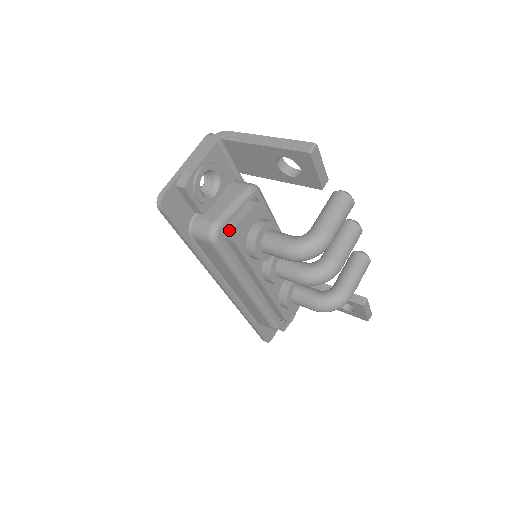
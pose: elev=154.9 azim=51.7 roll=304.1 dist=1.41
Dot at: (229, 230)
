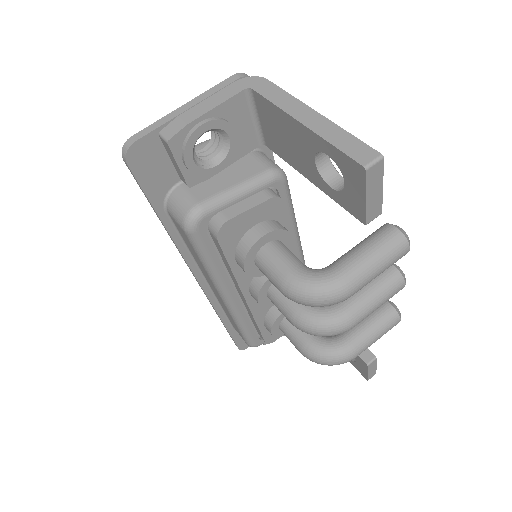
Dot at: (216, 223)
